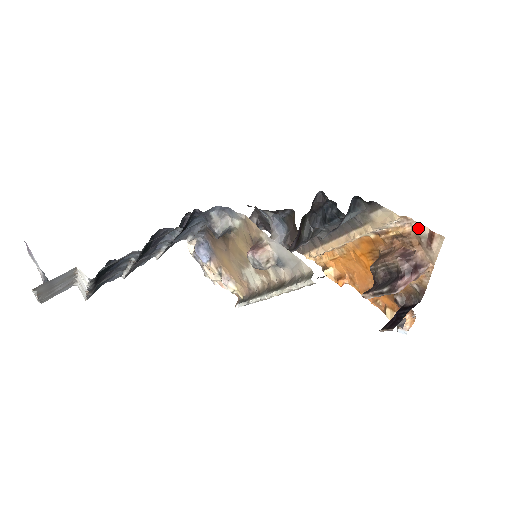
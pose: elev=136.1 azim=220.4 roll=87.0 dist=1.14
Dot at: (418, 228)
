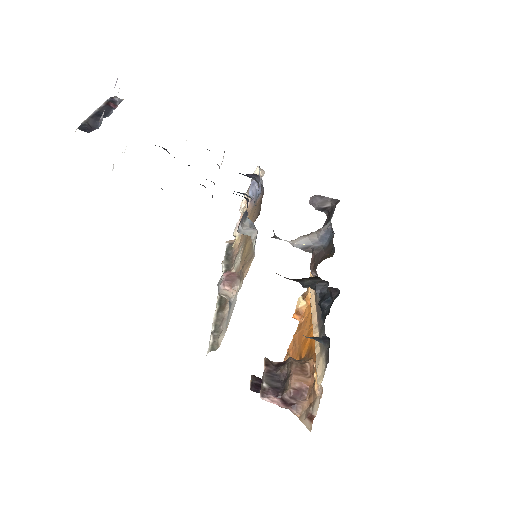
Dot at: (317, 404)
